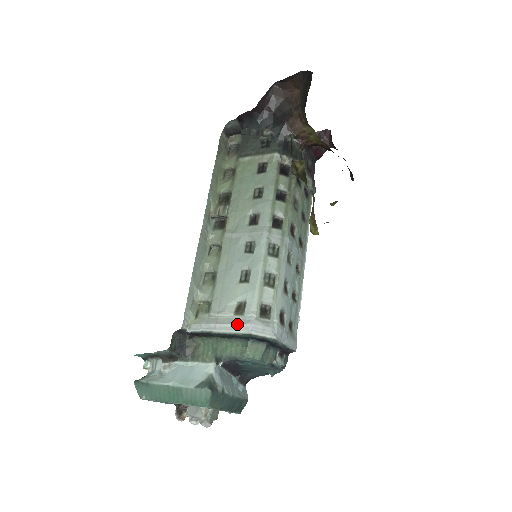
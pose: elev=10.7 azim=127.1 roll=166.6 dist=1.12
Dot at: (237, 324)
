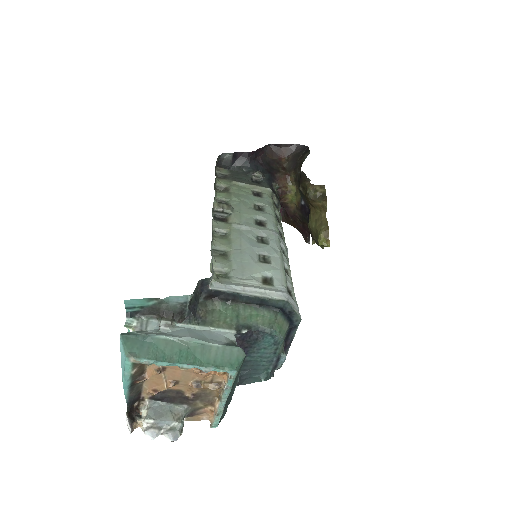
Dot at: (271, 290)
